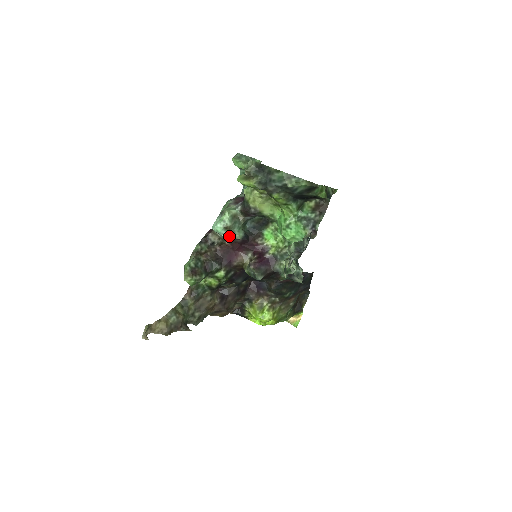
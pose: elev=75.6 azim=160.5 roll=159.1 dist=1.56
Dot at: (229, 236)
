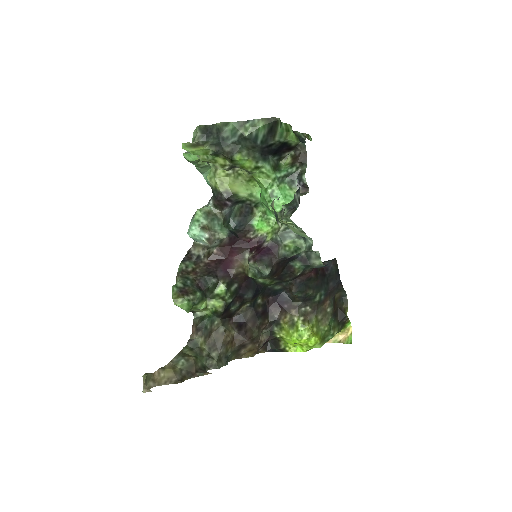
Dot at: (211, 237)
